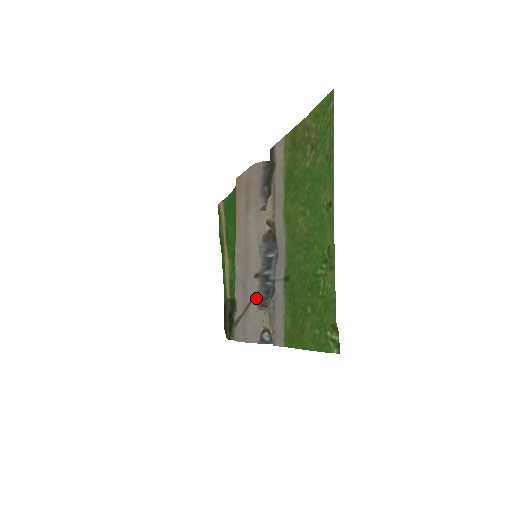
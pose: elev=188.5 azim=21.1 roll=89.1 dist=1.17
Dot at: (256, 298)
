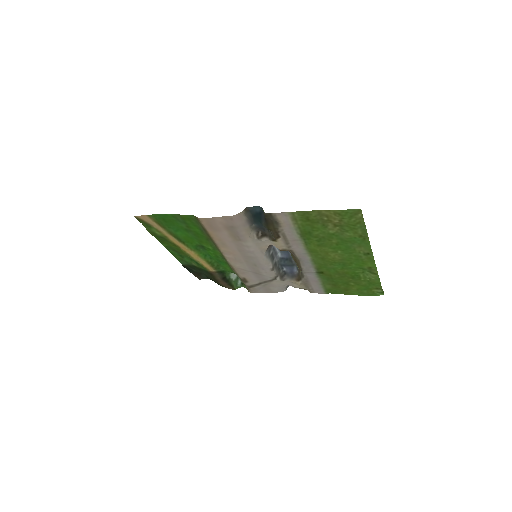
Dot at: (276, 277)
